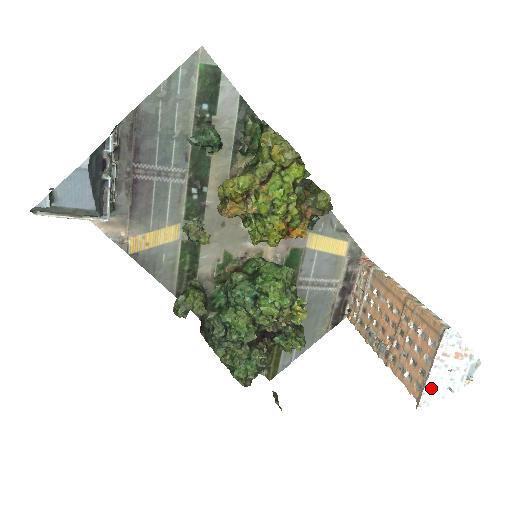
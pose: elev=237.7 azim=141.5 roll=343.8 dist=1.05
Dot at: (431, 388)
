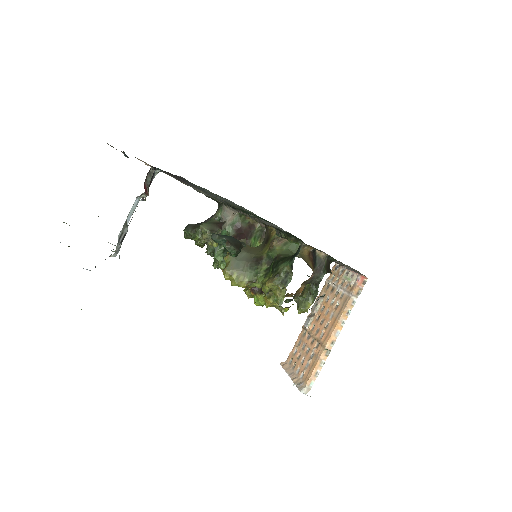
Dot at: occluded
